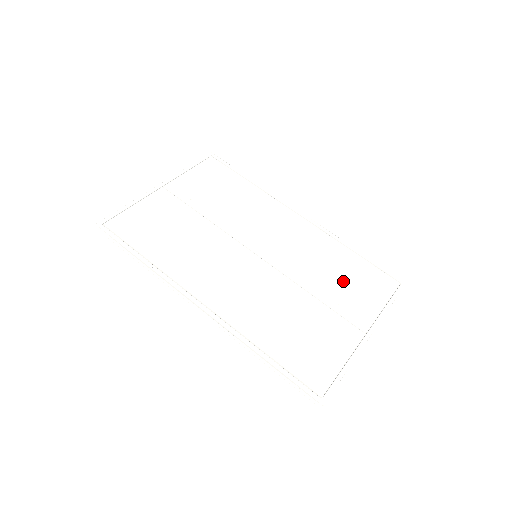
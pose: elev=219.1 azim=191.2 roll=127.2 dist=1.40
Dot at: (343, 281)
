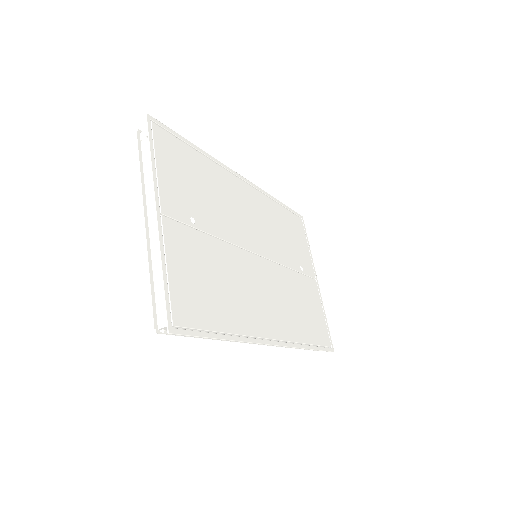
Dot at: (292, 241)
